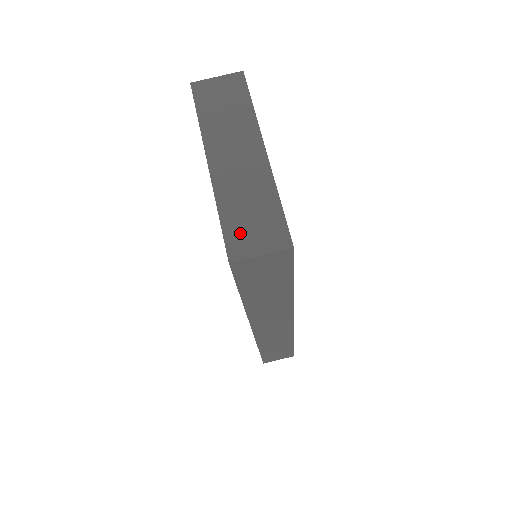
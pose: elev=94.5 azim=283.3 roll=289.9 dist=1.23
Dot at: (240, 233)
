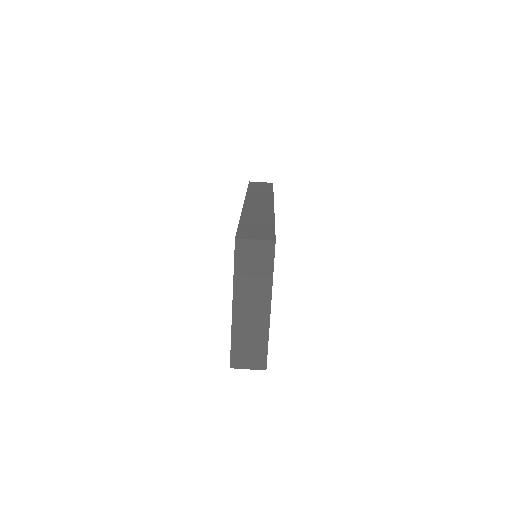
Dot at: (240, 355)
